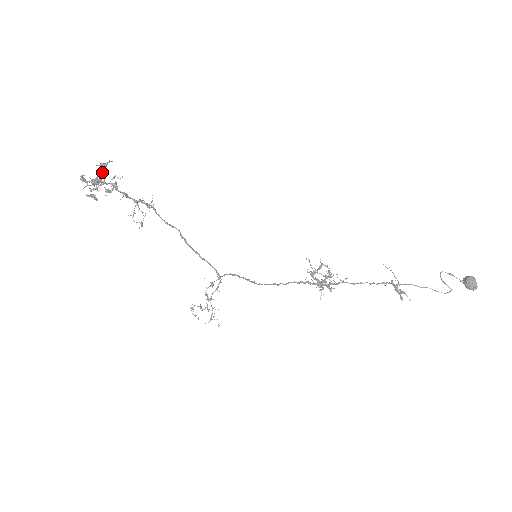
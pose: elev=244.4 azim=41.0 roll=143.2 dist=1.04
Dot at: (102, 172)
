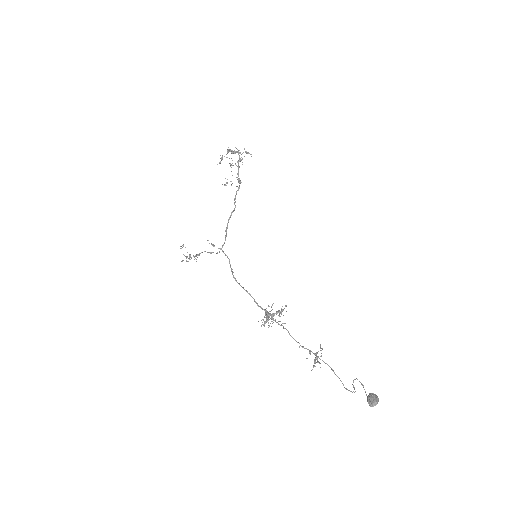
Dot at: (241, 154)
